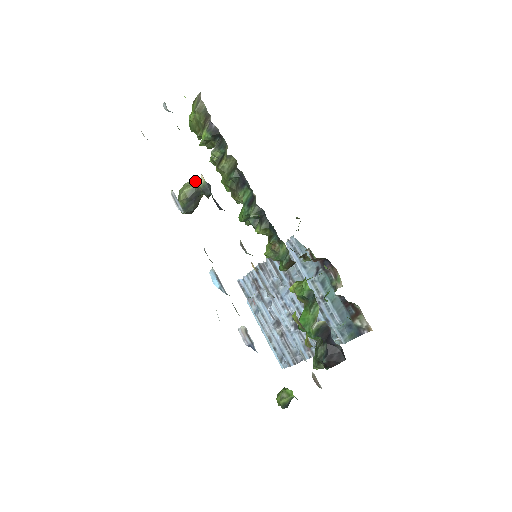
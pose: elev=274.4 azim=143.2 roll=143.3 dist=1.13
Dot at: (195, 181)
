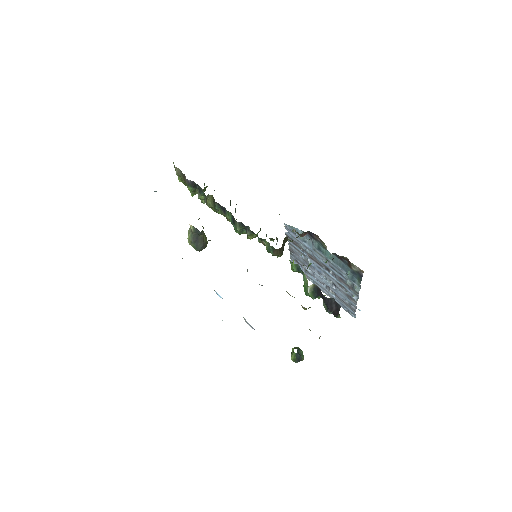
Dot at: (190, 228)
